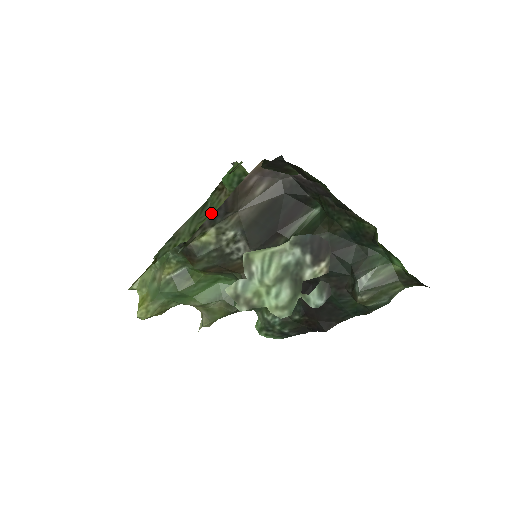
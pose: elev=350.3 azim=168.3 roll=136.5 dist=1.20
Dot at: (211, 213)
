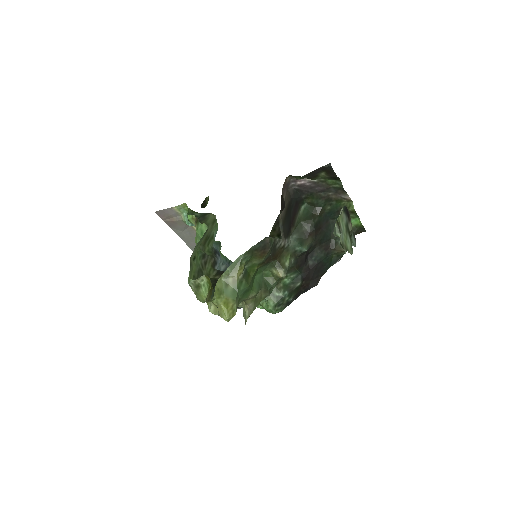
Dot at: (198, 241)
